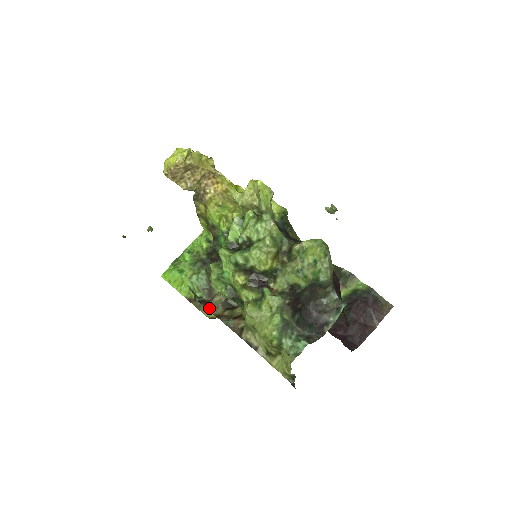
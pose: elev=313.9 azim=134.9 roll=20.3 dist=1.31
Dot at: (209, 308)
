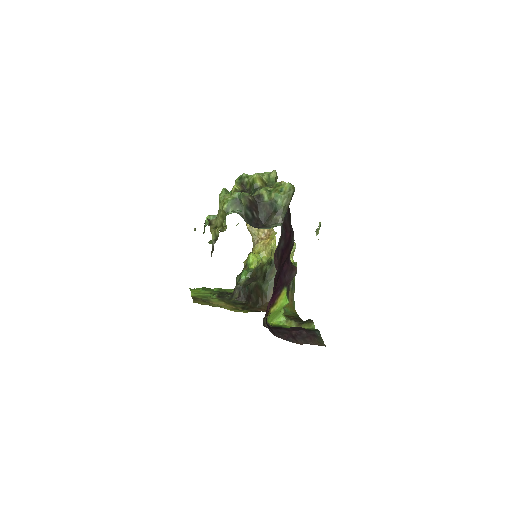
Dot at: occluded
